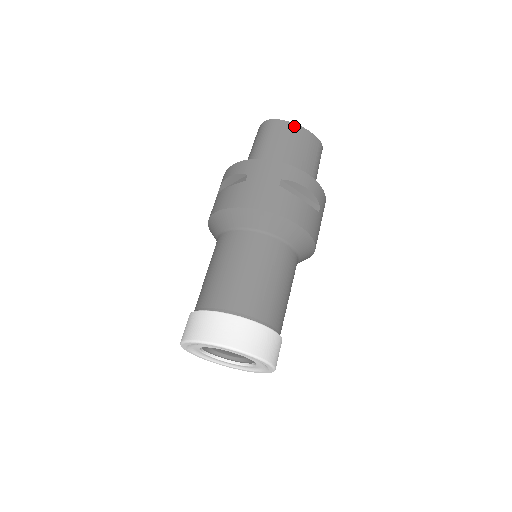
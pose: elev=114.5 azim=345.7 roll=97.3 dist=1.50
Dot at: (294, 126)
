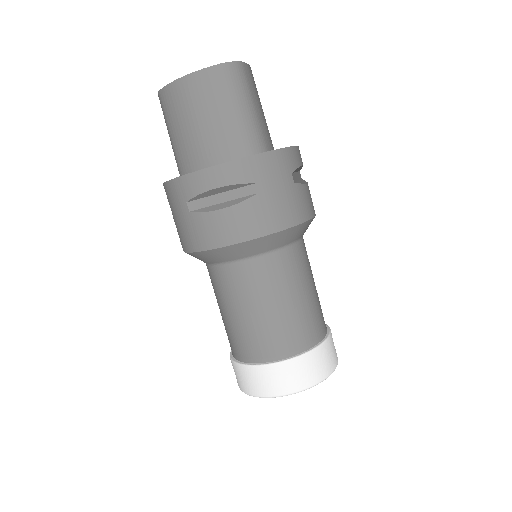
Dot at: (174, 87)
